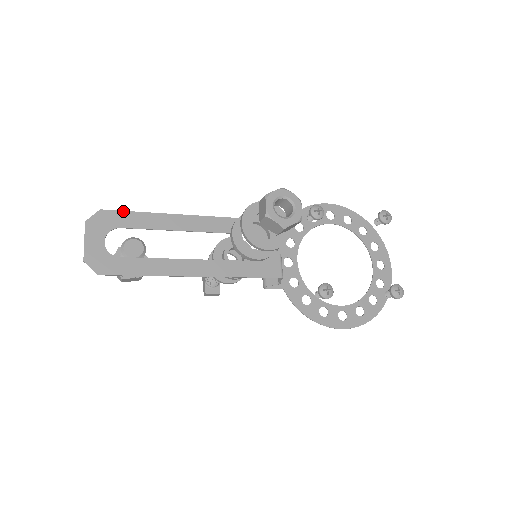
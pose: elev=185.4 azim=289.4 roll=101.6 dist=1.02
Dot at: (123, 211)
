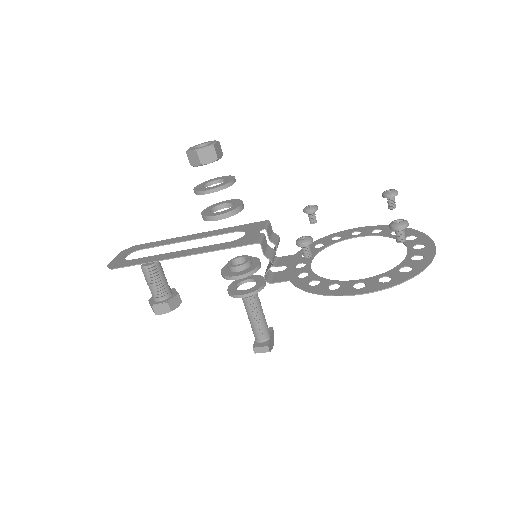
Dot at: (148, 243)
